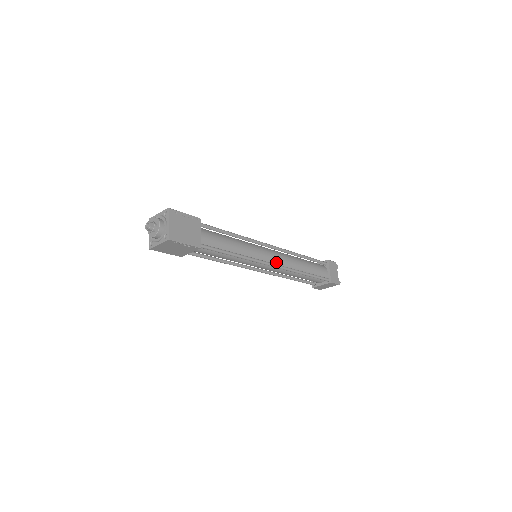
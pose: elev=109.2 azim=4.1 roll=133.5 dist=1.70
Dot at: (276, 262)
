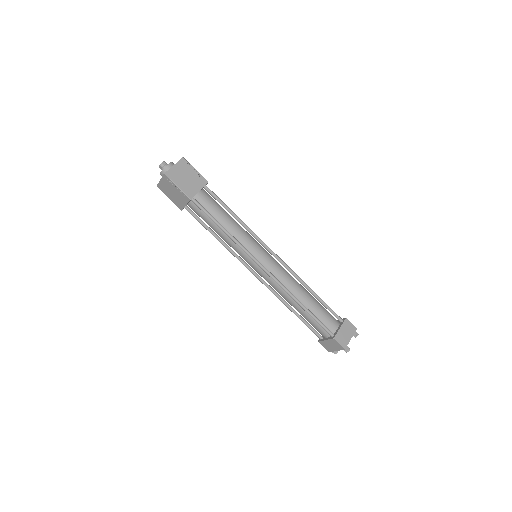
Dot at: (272, 271)
